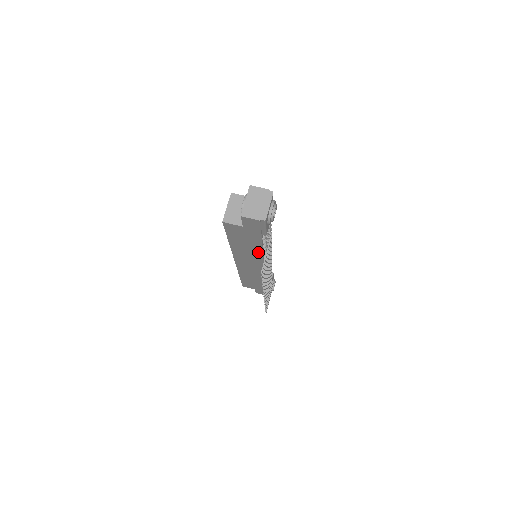
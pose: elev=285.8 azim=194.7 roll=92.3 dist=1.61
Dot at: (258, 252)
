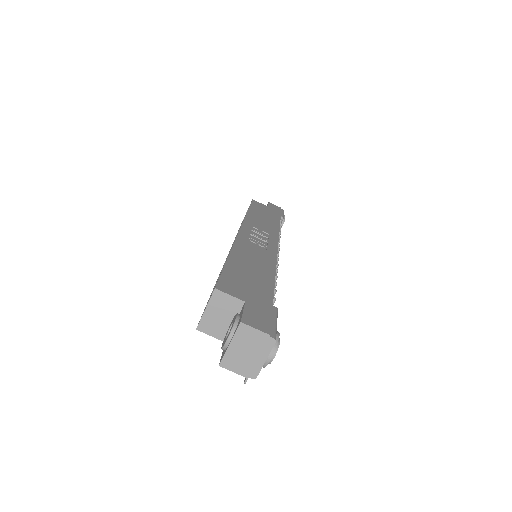
Dot at: occluded
